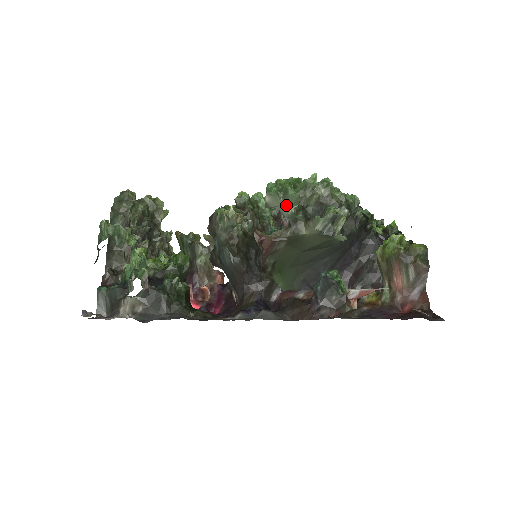
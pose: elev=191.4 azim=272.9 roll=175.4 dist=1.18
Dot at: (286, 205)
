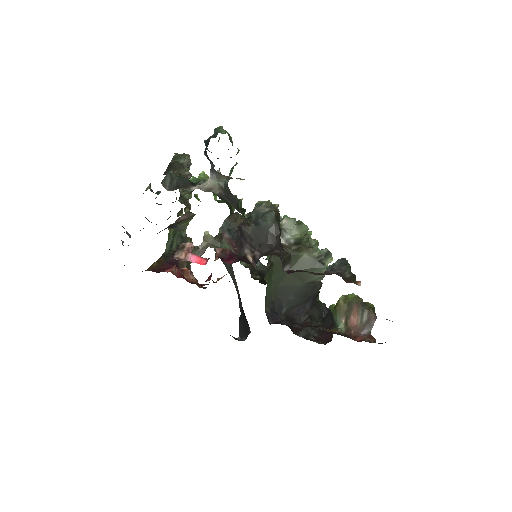
Dot at: (297, 231)
